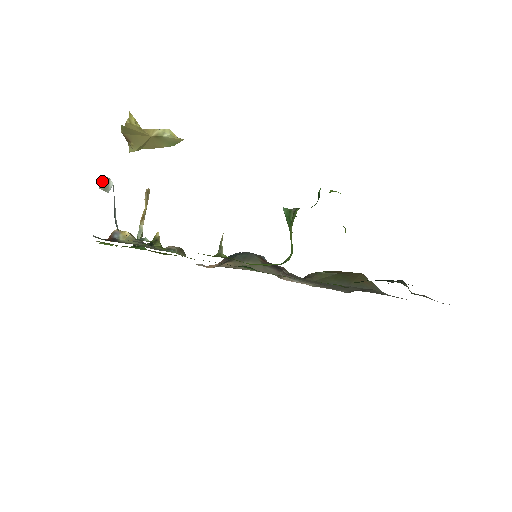
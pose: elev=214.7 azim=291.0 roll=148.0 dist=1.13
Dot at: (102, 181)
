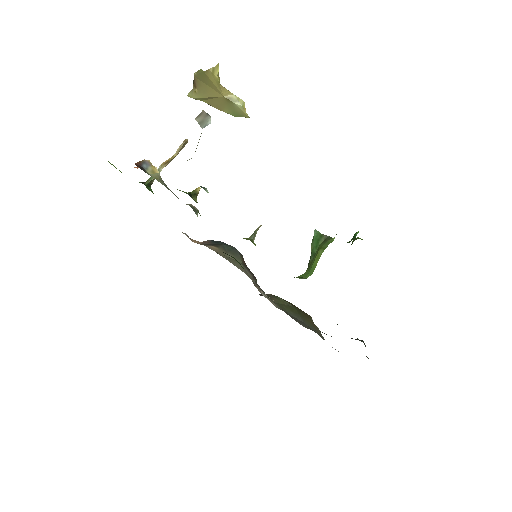
Dot at: (202, 114)
